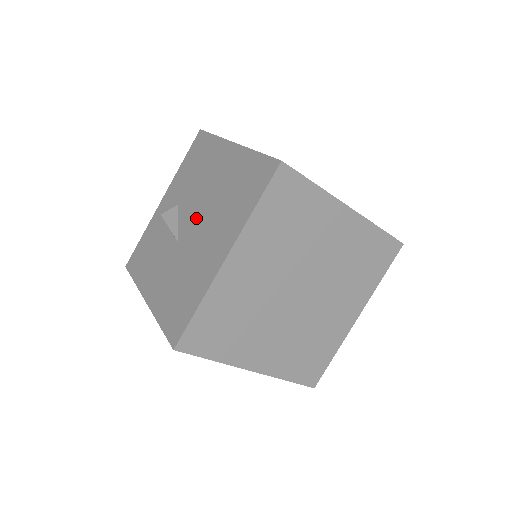
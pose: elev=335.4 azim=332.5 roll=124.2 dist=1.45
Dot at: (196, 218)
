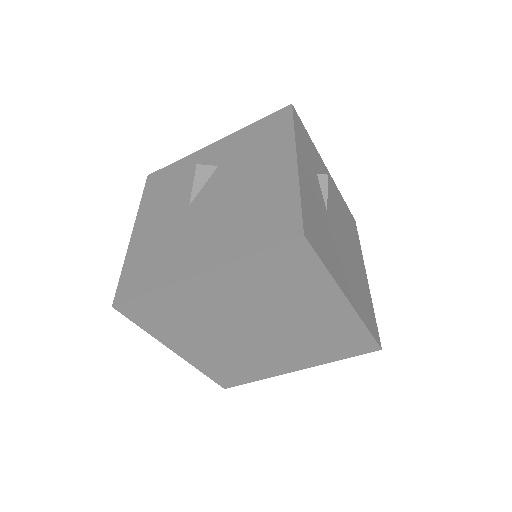
Dot at: (215, 201)
